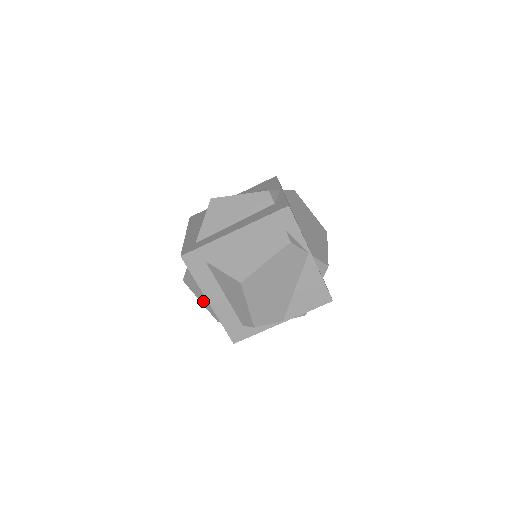
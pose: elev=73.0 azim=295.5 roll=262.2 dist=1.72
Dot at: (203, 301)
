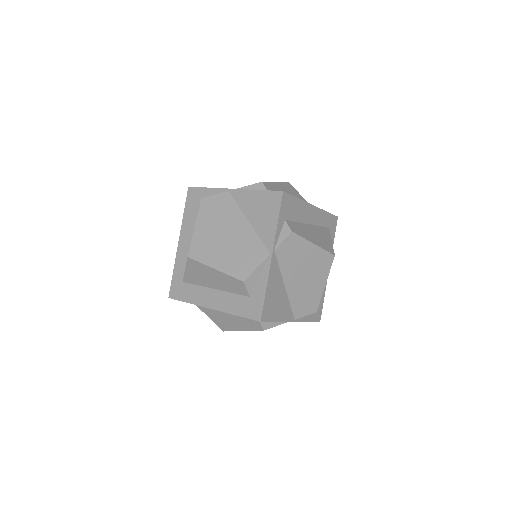
Dot at: (240, 327)
